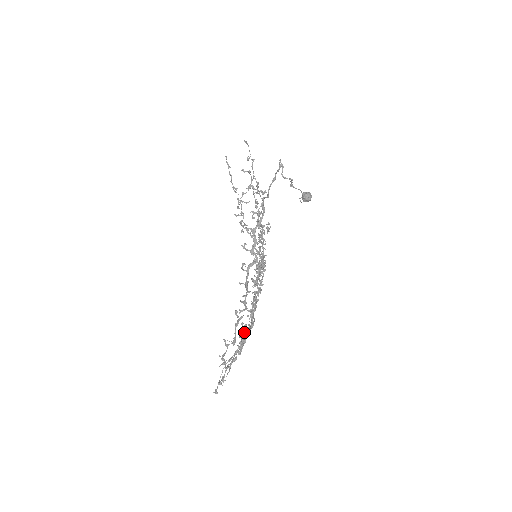
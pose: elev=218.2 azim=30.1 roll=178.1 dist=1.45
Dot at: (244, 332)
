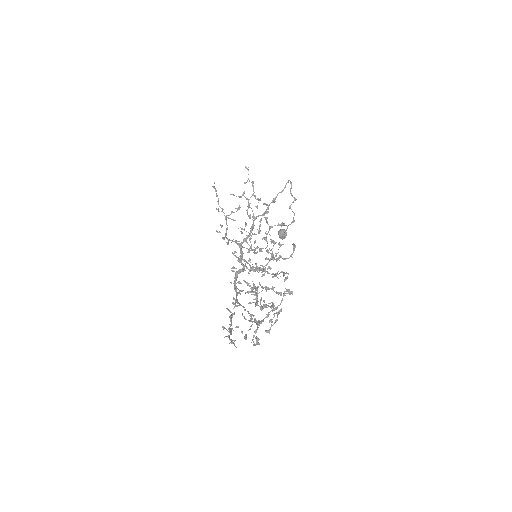
Dot at: (269, 303)
